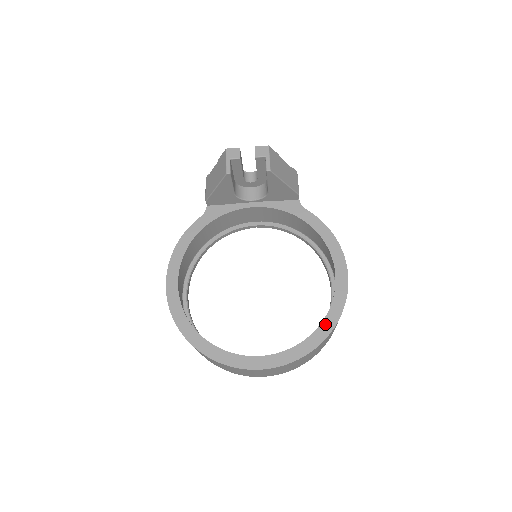
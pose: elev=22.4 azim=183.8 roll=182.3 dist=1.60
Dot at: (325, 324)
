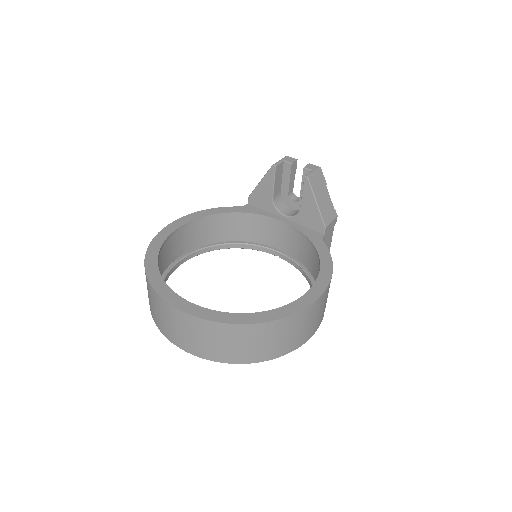
Dot at: (265, 314)
